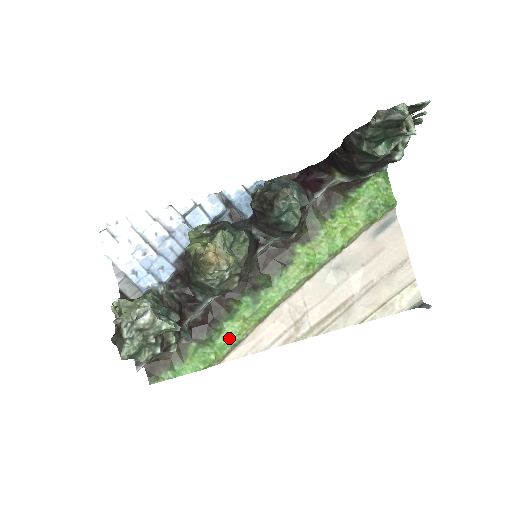
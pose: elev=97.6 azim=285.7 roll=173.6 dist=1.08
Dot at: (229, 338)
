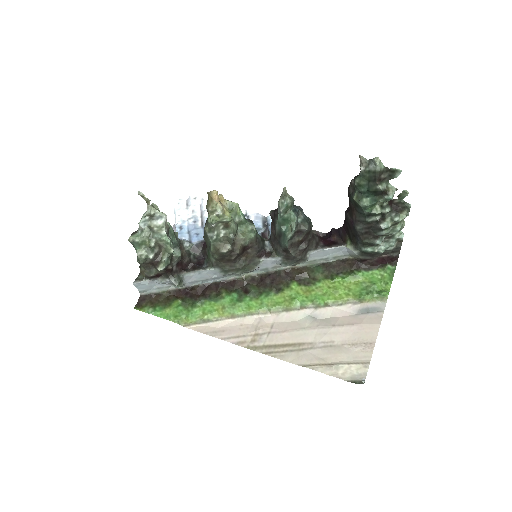
Dot at: (204, 312)
